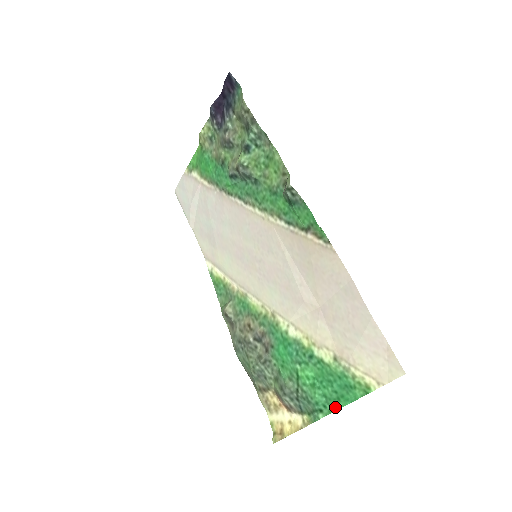
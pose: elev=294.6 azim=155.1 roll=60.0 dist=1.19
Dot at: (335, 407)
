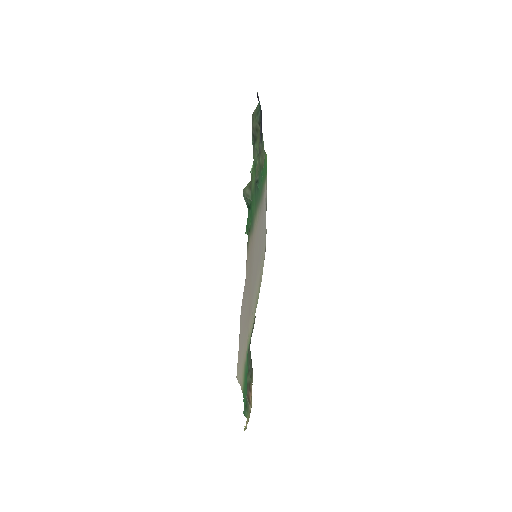
Dot at: (244, 404)
